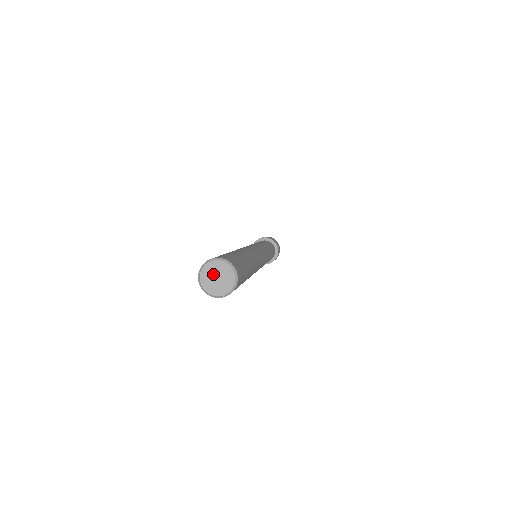
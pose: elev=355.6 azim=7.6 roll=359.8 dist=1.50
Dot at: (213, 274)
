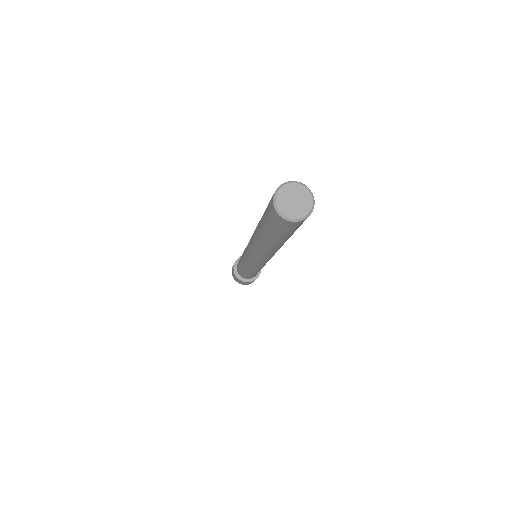
Dot at: (295, 194)
